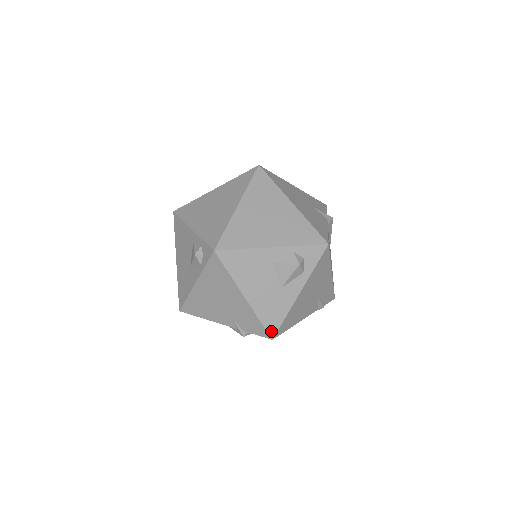
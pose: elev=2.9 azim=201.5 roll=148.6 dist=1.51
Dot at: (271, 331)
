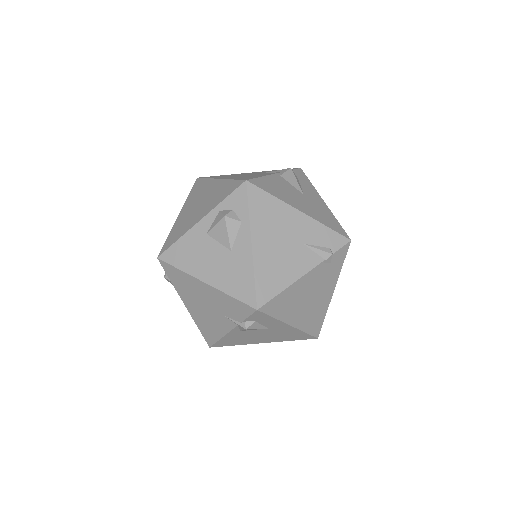
Dot at: (250, 301)
